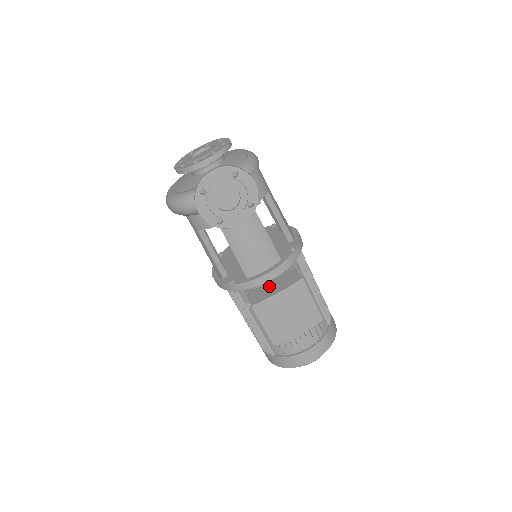
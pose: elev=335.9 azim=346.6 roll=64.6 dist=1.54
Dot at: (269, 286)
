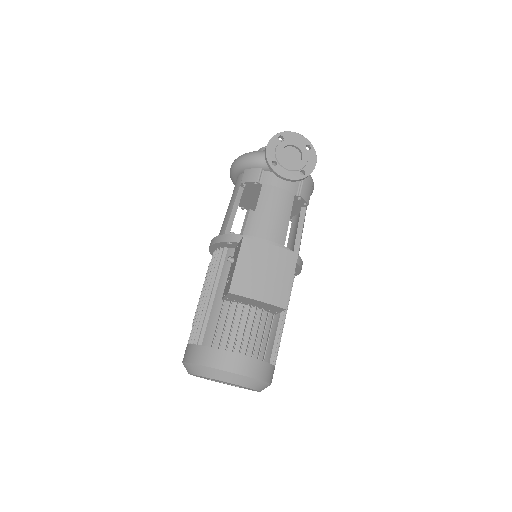
Dot at: occluded
